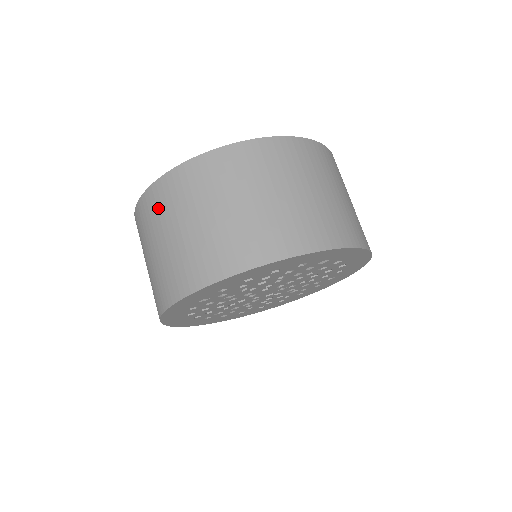
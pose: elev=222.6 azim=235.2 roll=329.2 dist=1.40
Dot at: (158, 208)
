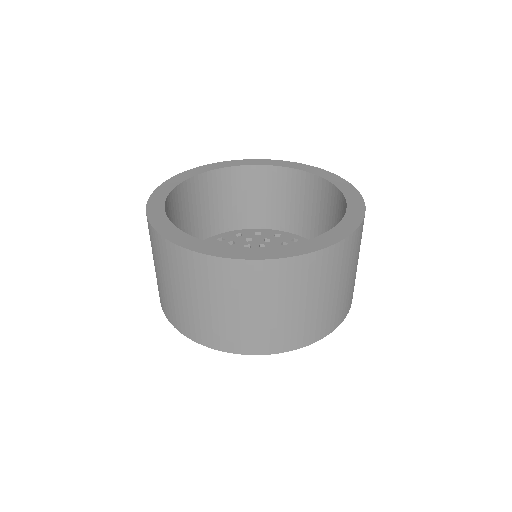
Dot at: (225, 282)
